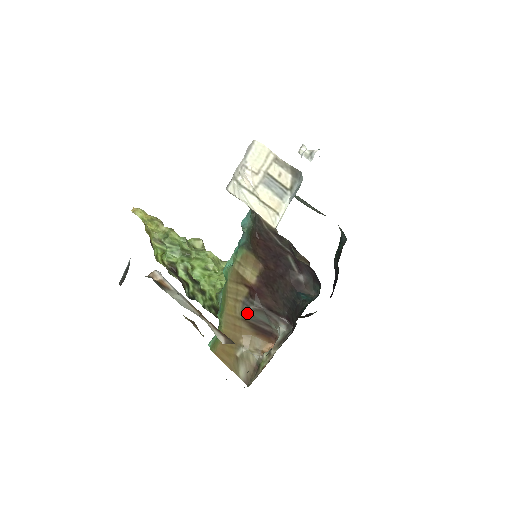
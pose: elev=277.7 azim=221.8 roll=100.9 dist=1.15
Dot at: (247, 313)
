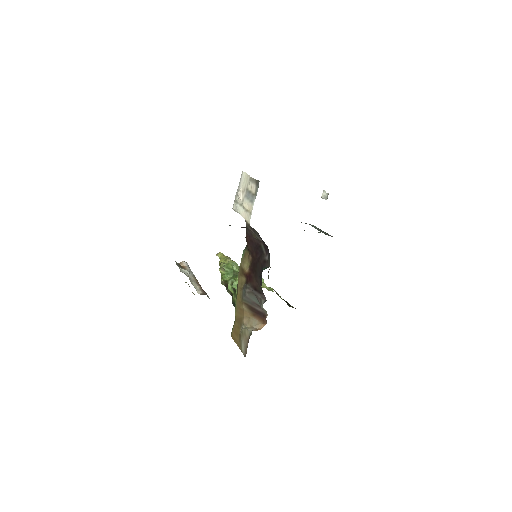
Dot at: (245, 296)
